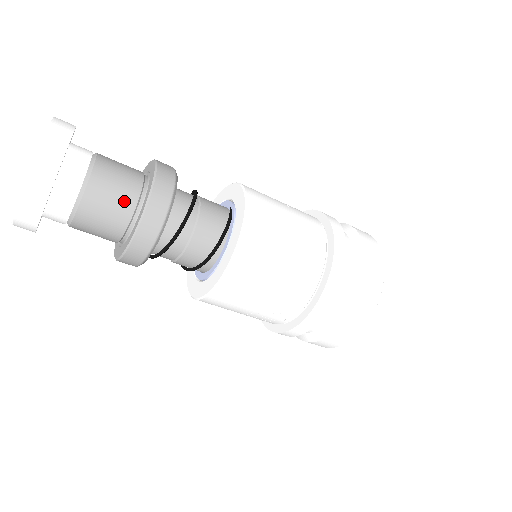
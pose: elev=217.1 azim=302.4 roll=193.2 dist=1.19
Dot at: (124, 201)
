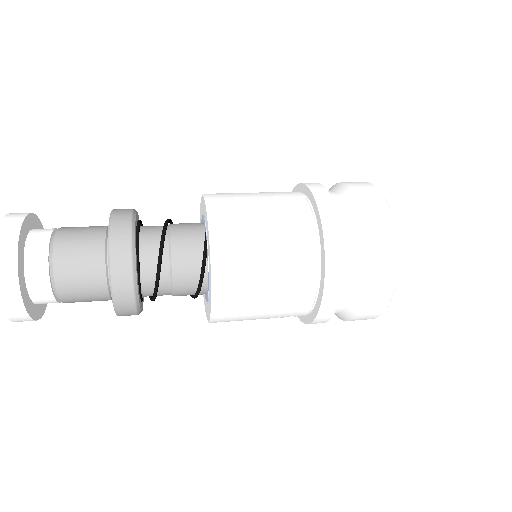
Dot at: (93, 280)
